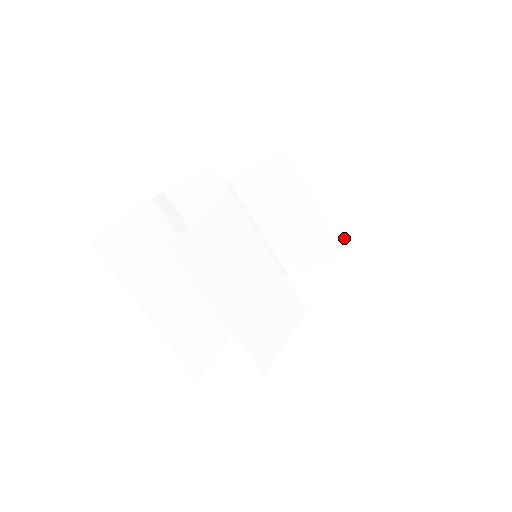
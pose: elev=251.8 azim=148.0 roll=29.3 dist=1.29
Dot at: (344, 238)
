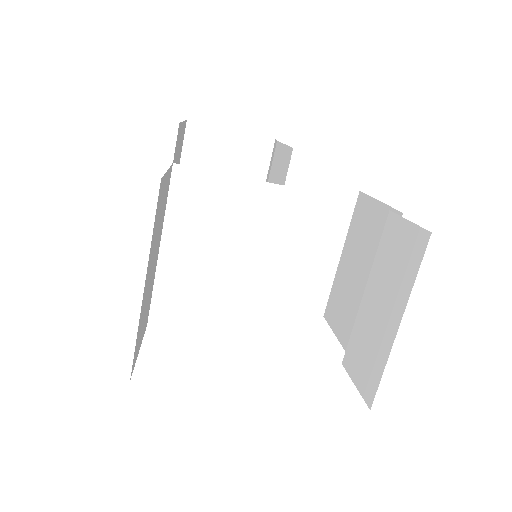
Dot at: (353, 340)
